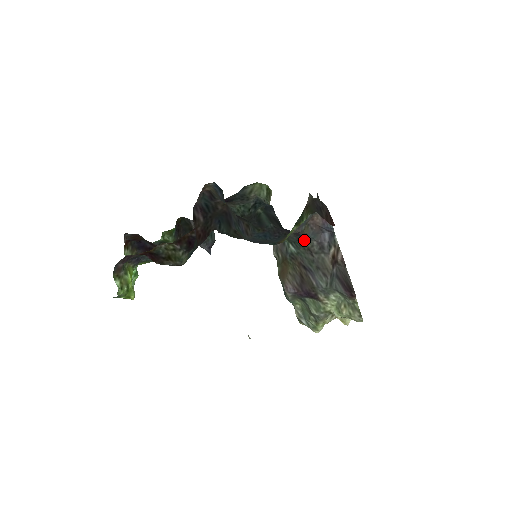
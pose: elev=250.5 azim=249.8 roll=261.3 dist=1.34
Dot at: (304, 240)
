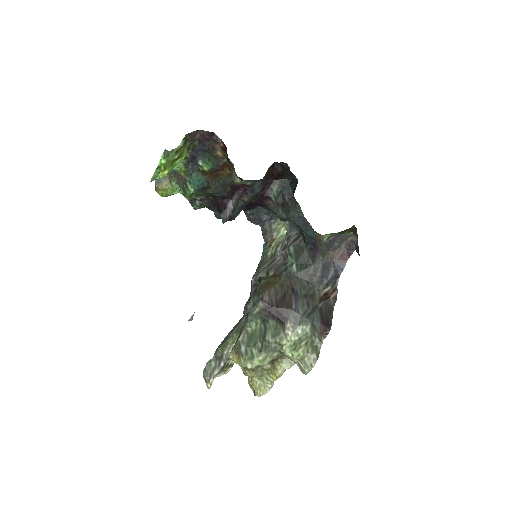
Dot at: (313, 265)
